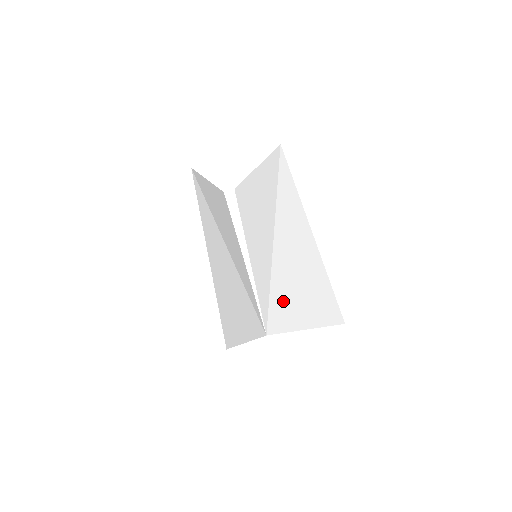
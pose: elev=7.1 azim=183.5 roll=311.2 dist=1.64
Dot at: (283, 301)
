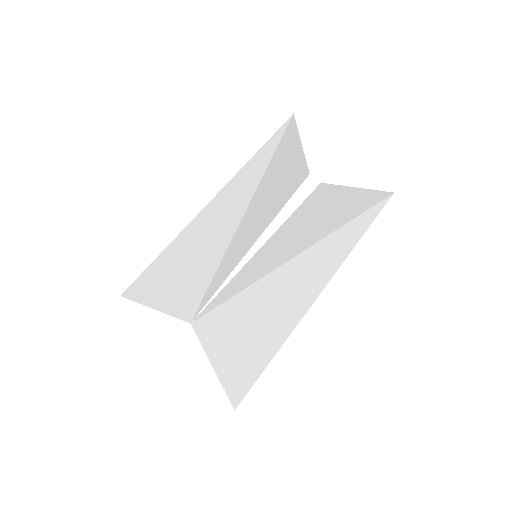
Dot at: (229, 318)
